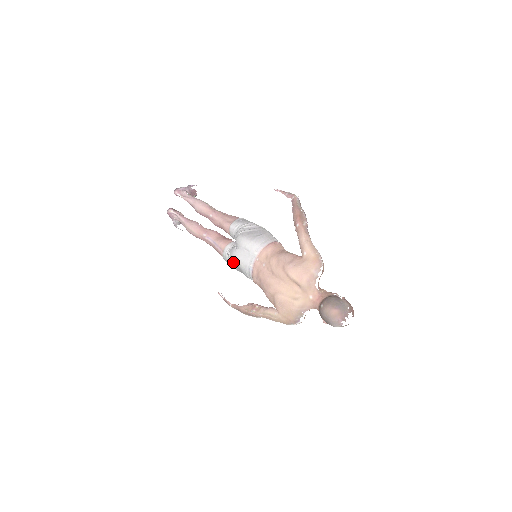
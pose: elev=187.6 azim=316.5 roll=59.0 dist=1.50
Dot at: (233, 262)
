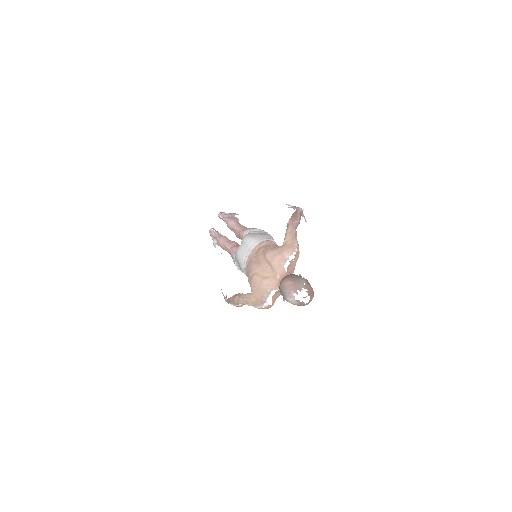
Dot at: (236, 259)
